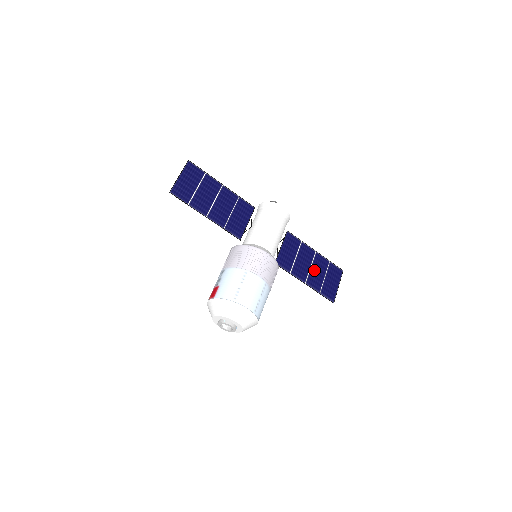
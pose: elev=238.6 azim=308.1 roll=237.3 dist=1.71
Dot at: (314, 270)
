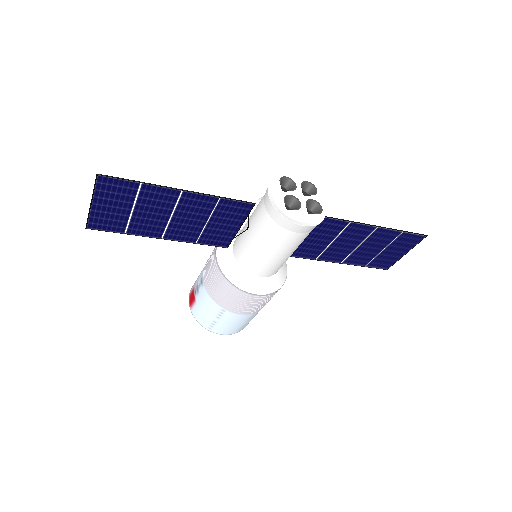
Dot at: (364, 247)
